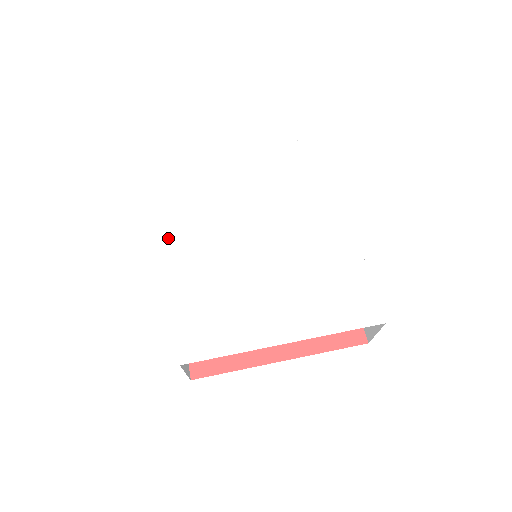
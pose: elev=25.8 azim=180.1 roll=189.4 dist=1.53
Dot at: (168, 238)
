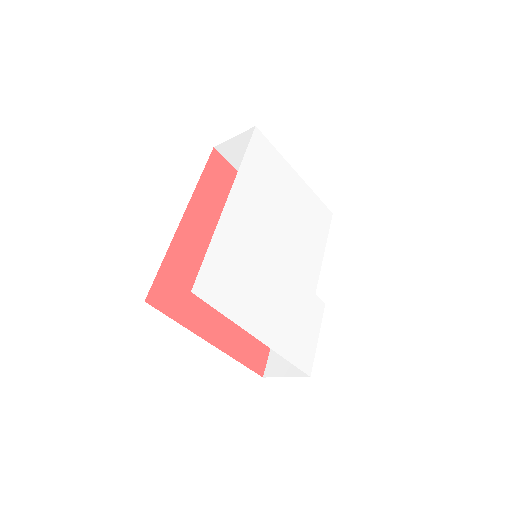
Dot at: (235, 188)
